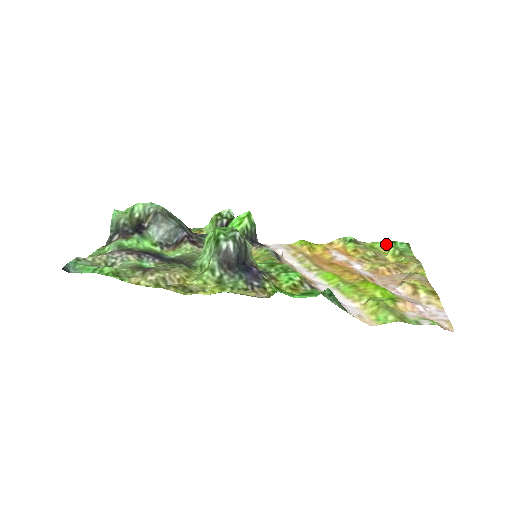
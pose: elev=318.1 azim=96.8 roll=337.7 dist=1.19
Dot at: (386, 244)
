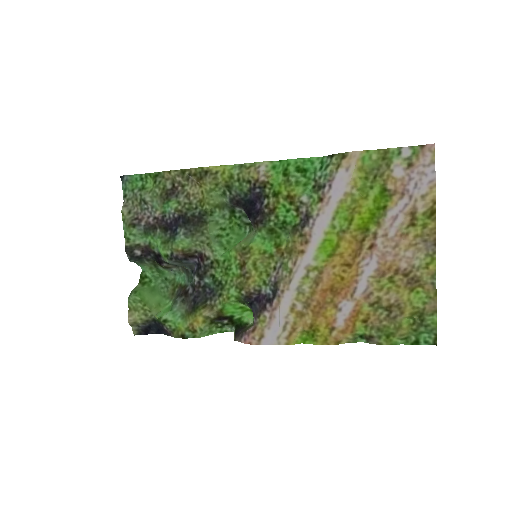
Dot at: (405, 337)
